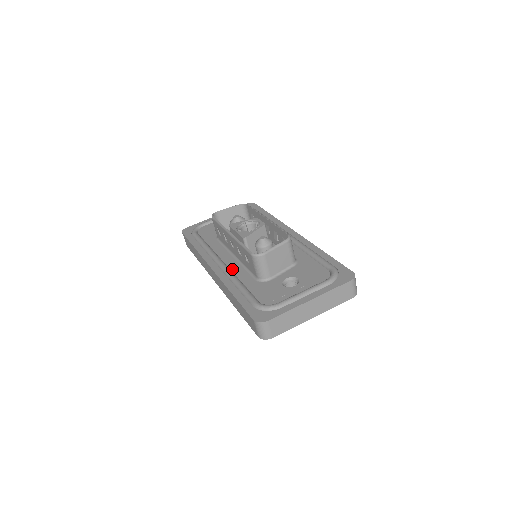
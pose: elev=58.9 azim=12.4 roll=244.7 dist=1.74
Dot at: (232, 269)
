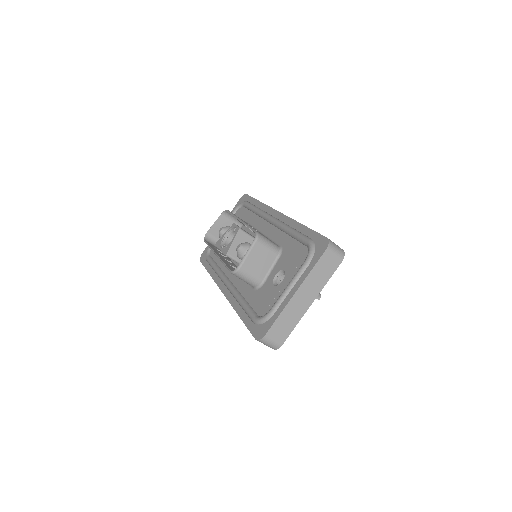
Dot at: (236, 285)
